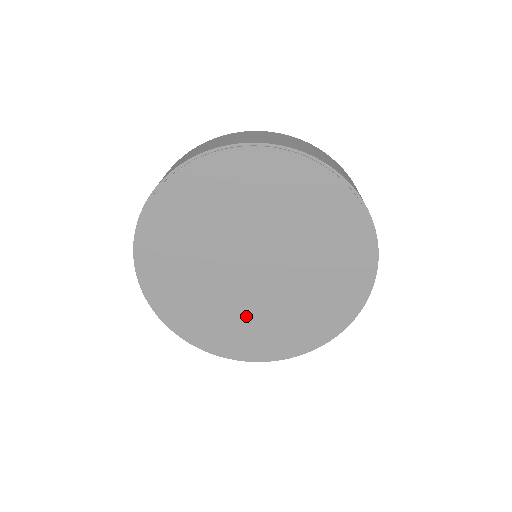
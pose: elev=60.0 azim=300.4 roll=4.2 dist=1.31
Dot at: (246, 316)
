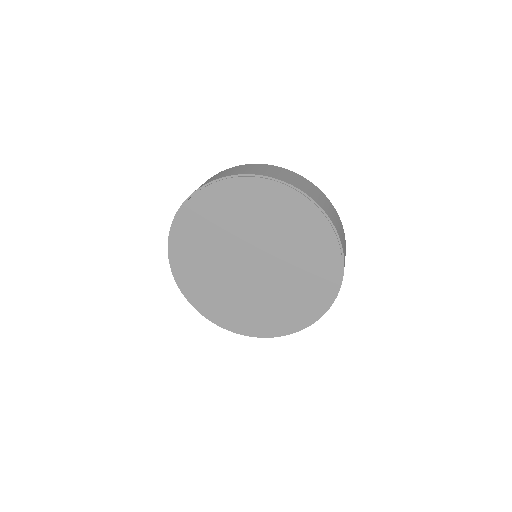
Dot at: (215, 278)
